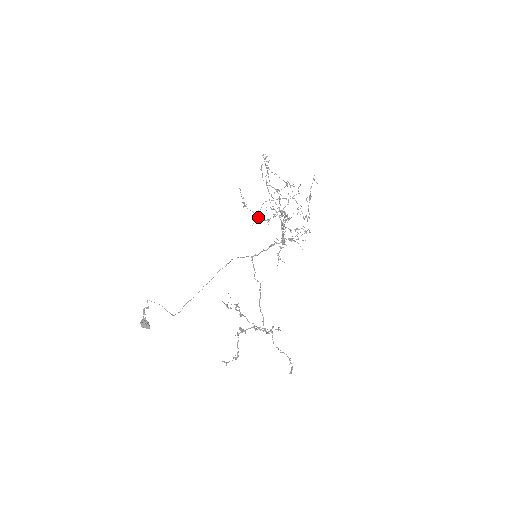
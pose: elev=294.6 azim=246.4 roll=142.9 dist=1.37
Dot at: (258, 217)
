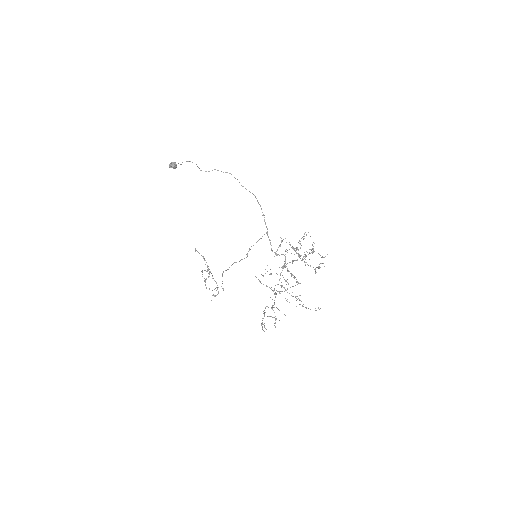
Dot at: occluded
